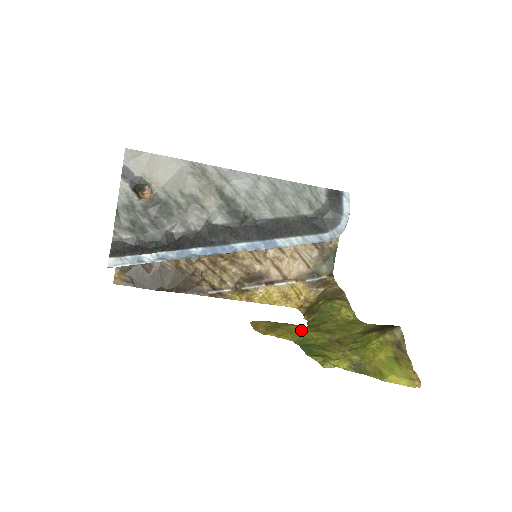
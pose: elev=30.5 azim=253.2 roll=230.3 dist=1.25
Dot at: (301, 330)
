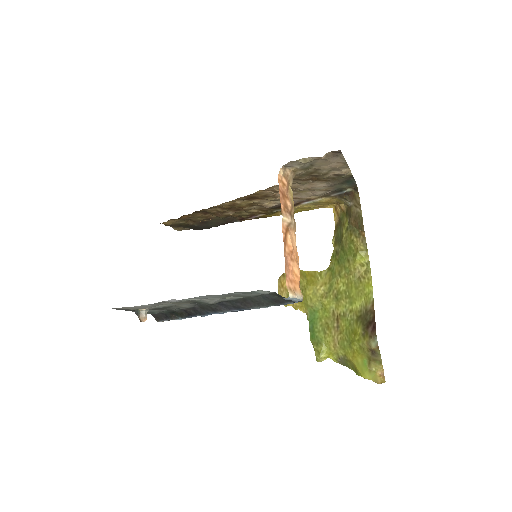
Dot at: (313, 298)
